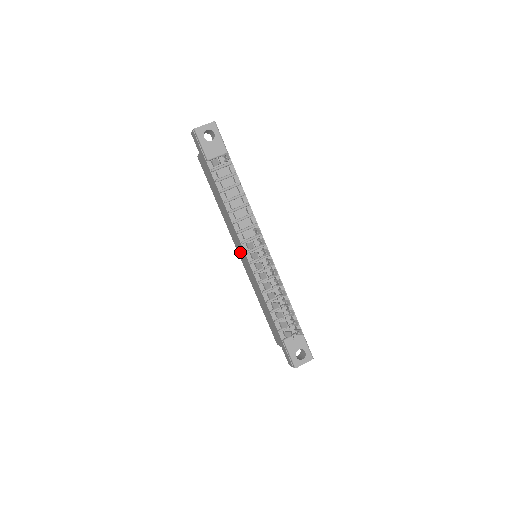
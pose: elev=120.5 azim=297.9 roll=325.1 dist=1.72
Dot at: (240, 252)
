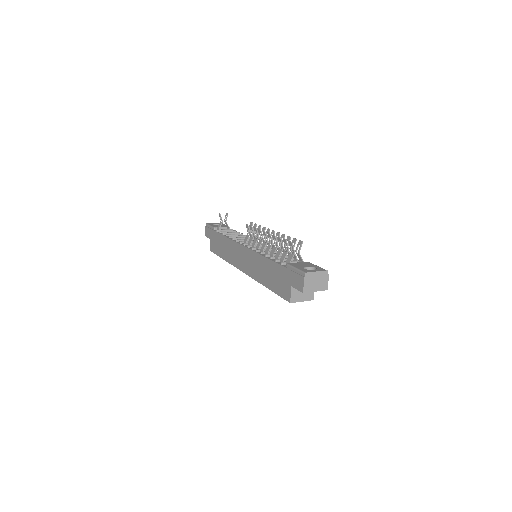
Dot at: (242, 261)
